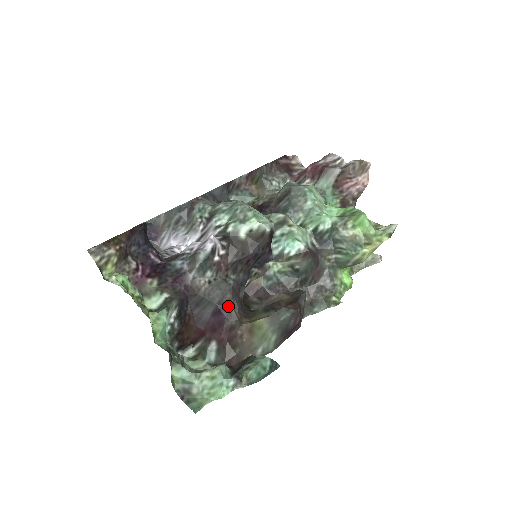
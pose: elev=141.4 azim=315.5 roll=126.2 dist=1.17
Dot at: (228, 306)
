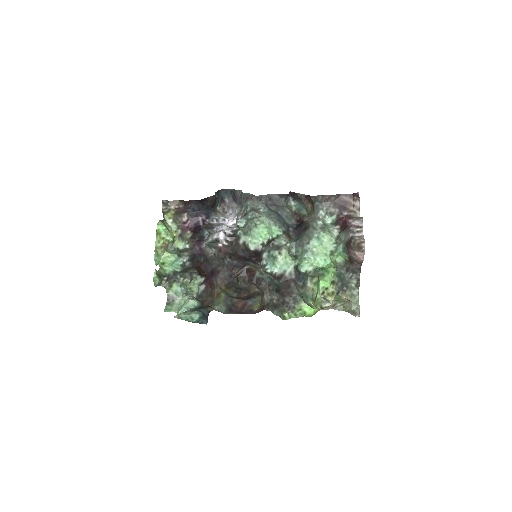
Dot at: (217, 273)
